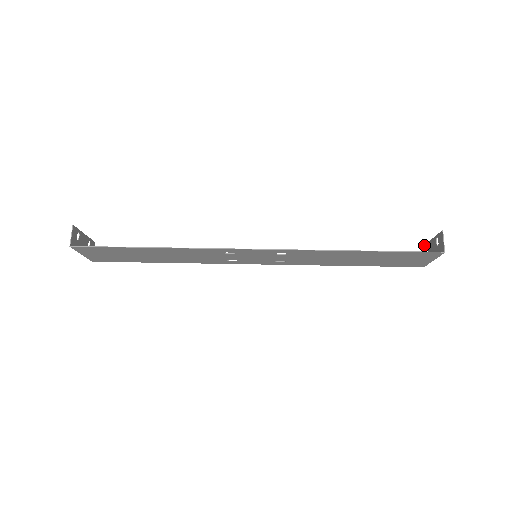
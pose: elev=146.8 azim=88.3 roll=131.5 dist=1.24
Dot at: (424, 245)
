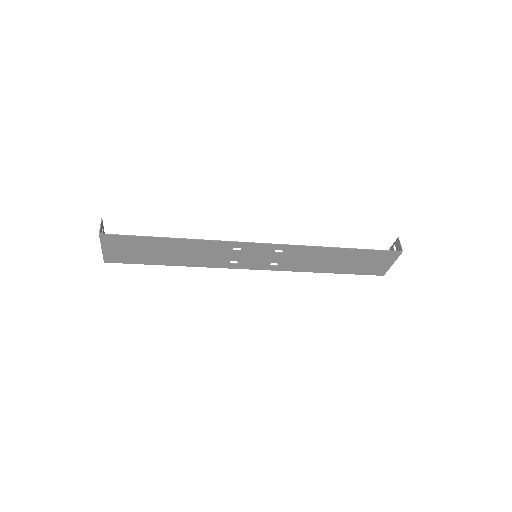
Dot at: occluded
